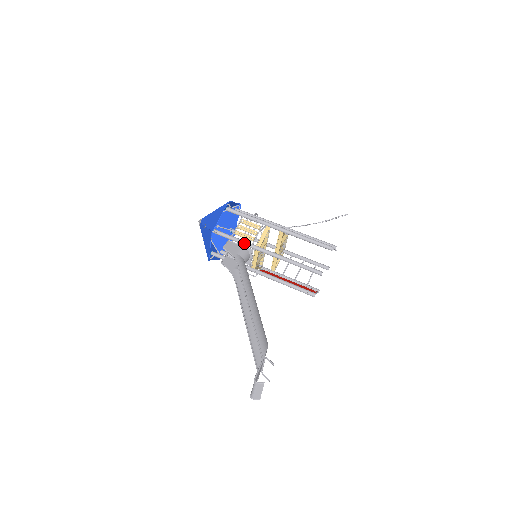
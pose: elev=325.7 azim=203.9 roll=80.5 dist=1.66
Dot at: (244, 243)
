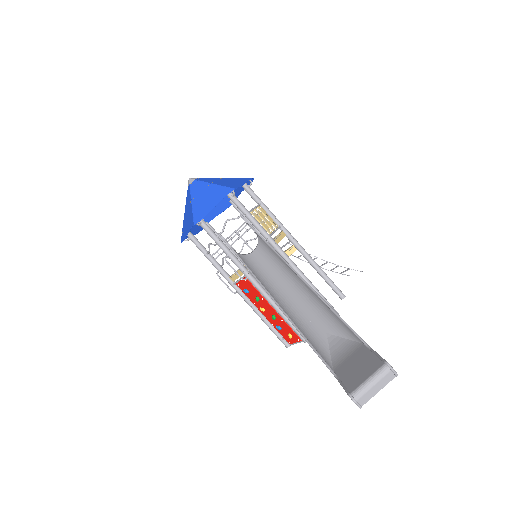
Dot at: (262, 228)
